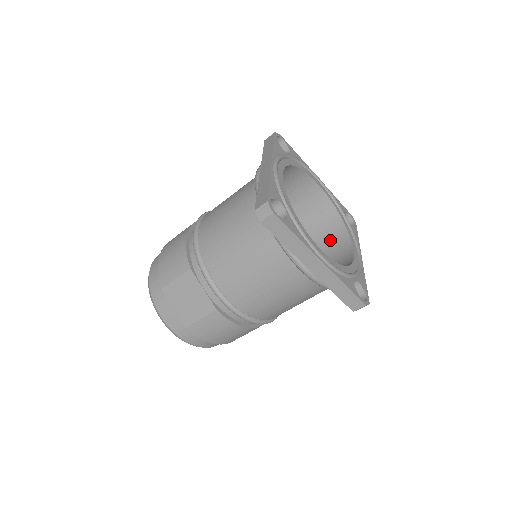
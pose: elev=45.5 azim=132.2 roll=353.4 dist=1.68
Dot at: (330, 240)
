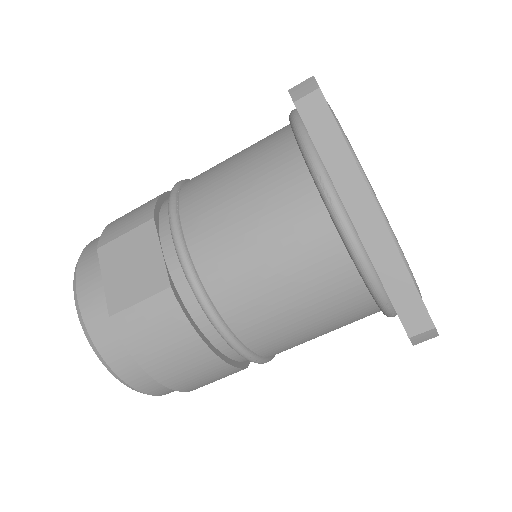
Dot at: occluded
